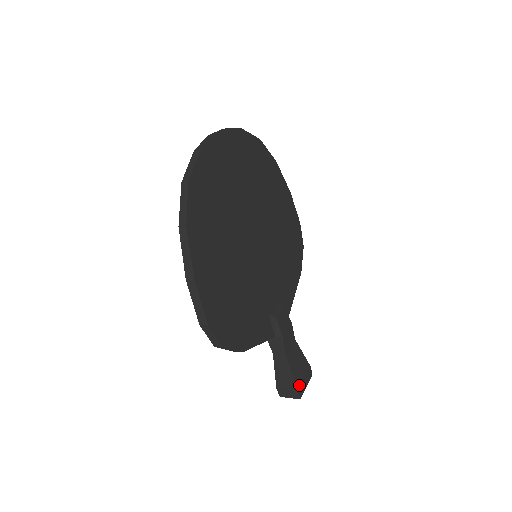
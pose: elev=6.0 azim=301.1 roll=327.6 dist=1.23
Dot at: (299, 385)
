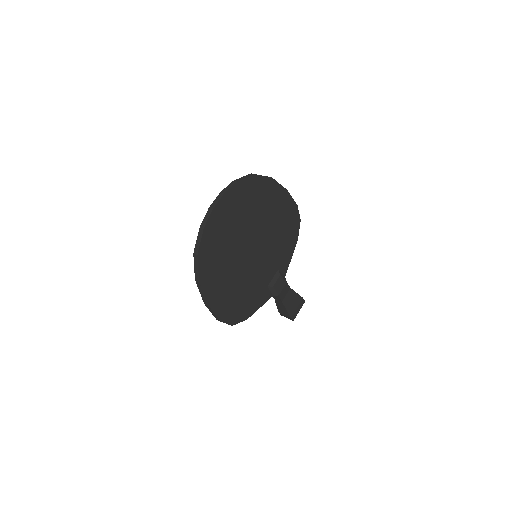
Dot at: (292, 314)
